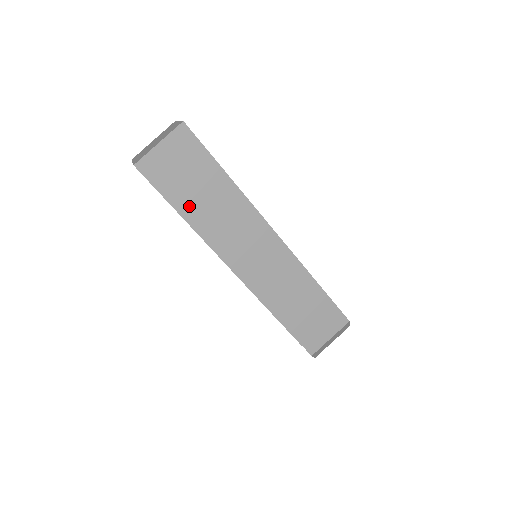
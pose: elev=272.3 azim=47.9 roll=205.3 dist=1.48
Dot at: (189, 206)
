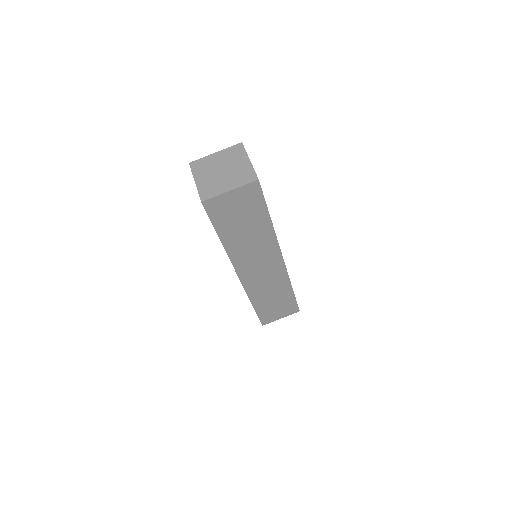
Dot at: (230, 234)
